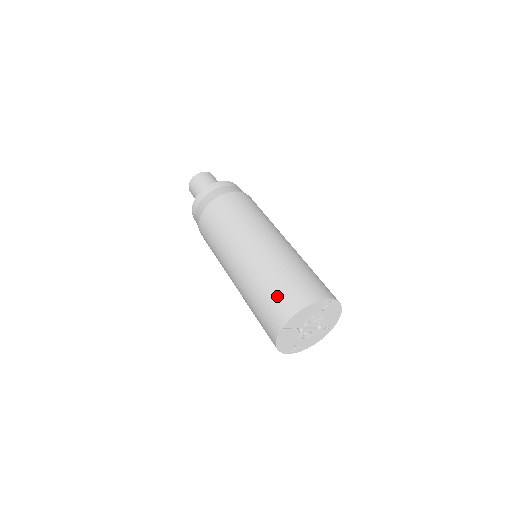
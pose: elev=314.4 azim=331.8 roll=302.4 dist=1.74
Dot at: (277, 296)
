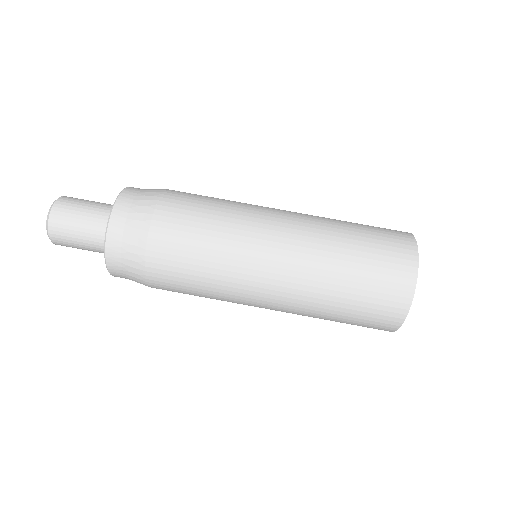
Dot at: occluded
